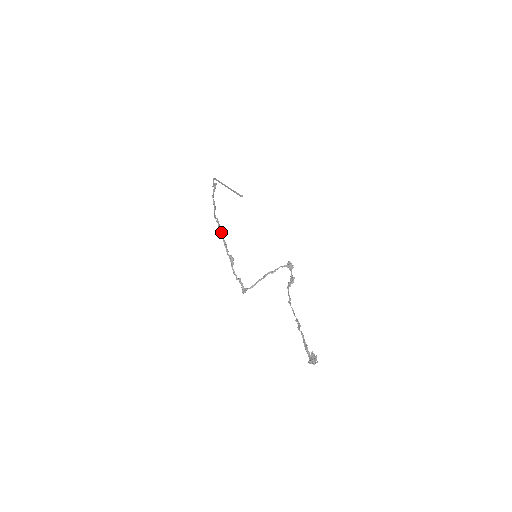
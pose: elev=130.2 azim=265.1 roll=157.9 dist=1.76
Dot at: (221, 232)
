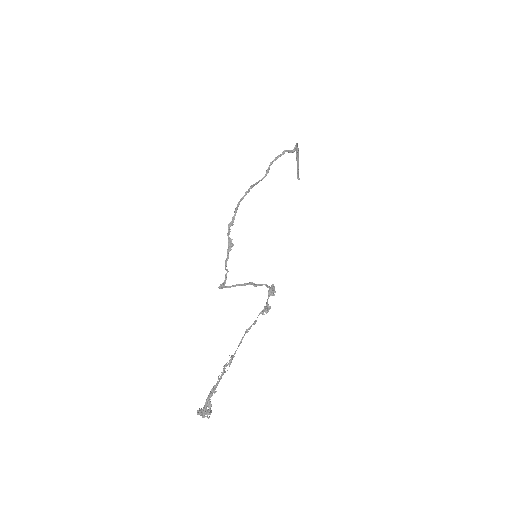
Dot at: (236, 208)
